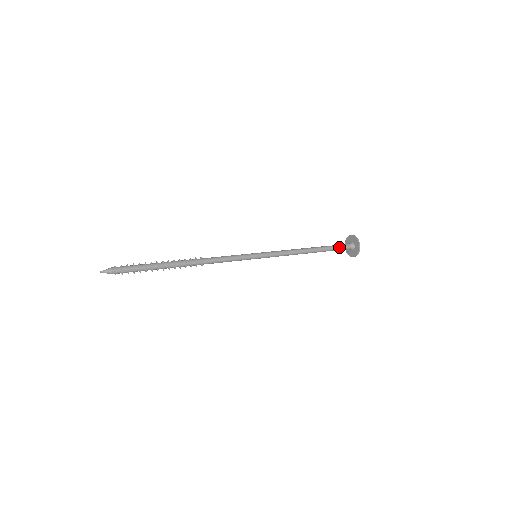
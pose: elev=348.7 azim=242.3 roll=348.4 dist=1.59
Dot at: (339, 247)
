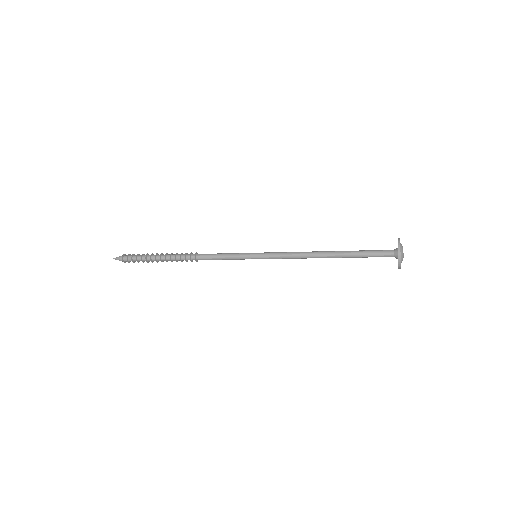
Dot at: (373, 253)
